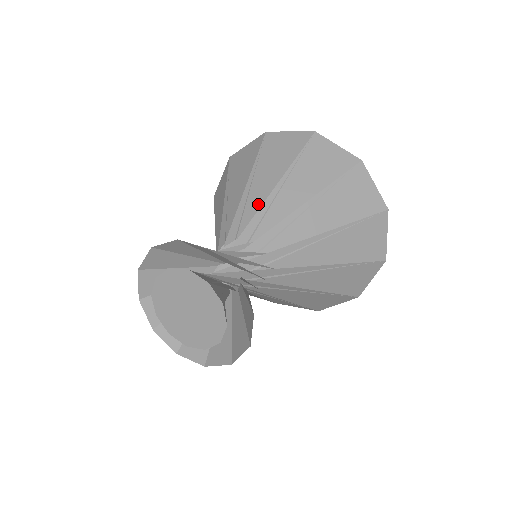
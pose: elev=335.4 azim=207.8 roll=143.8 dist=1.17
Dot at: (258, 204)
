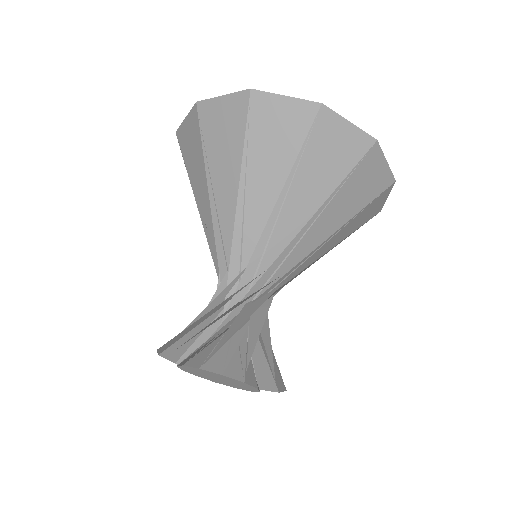
Dot at: (212, 223)
